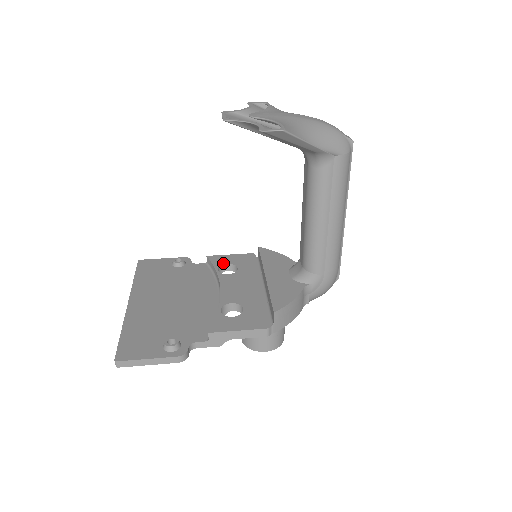
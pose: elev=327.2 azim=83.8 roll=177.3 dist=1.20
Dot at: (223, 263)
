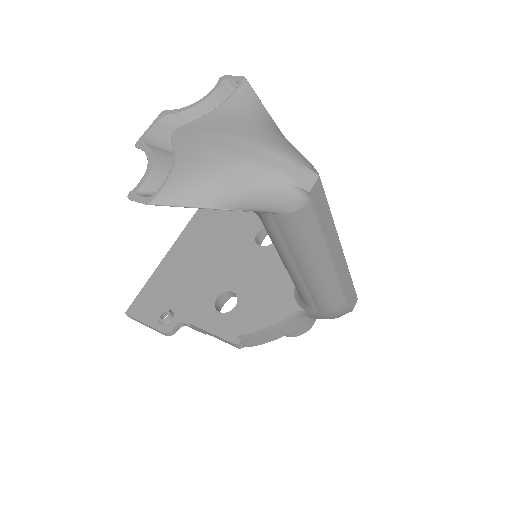
Dot at: occluded
